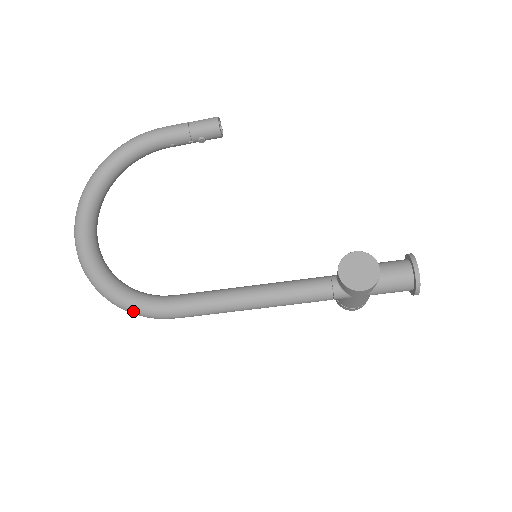
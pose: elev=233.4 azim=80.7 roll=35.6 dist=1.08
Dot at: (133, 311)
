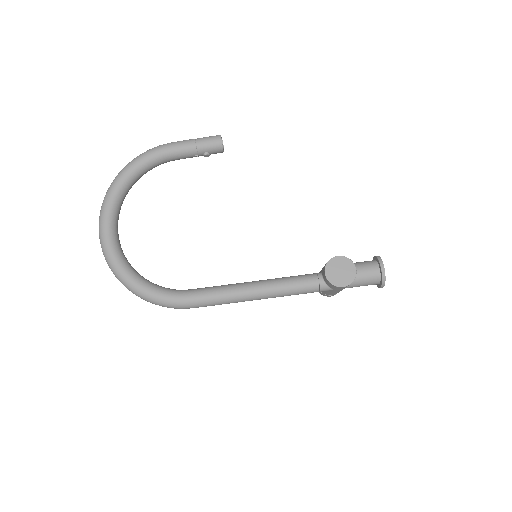
Dot at: (157, 303)
